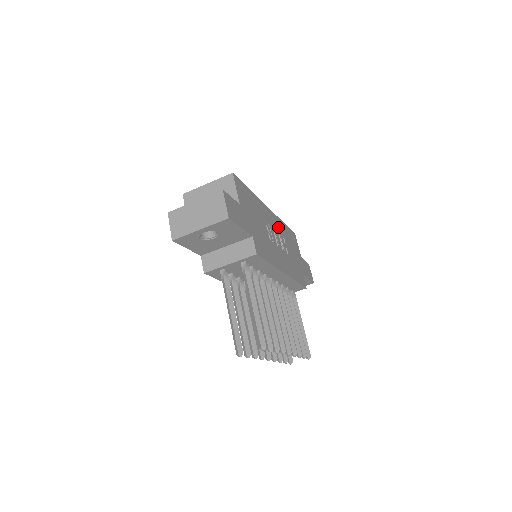
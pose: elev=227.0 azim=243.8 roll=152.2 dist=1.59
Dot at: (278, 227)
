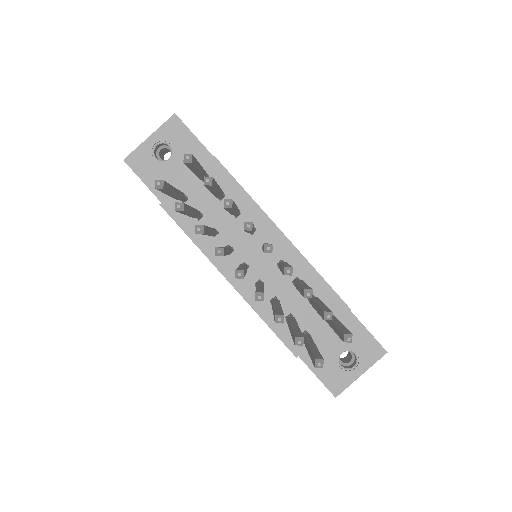
Dot at: occluded
